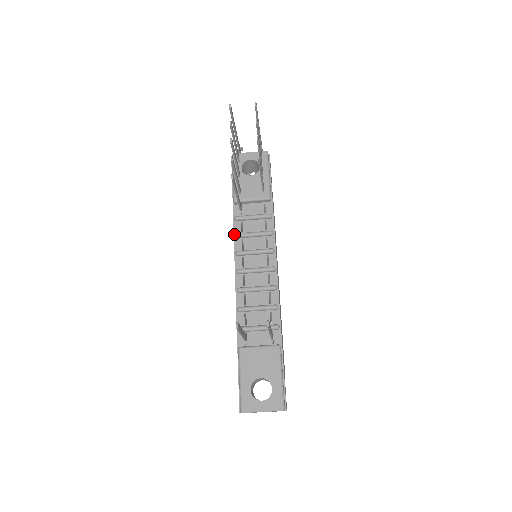
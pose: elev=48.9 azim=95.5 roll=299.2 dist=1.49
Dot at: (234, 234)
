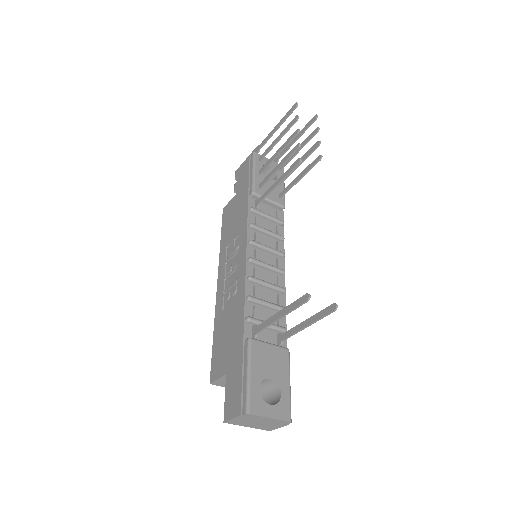
Dot at: (248, 223)
